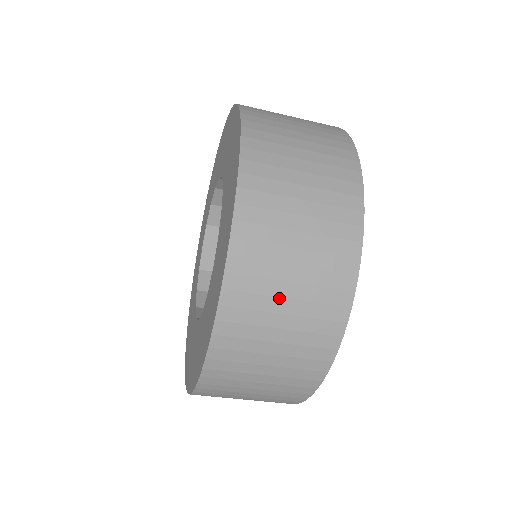
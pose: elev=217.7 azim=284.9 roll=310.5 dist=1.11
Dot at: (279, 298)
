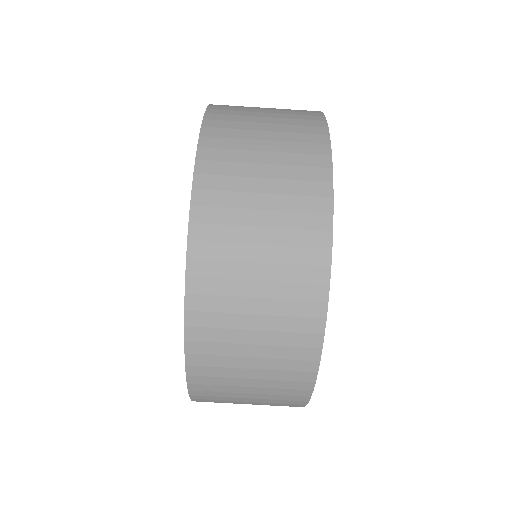
Dot at: occluded
